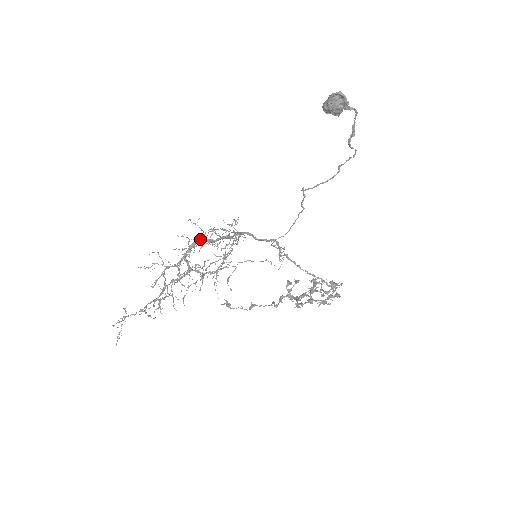
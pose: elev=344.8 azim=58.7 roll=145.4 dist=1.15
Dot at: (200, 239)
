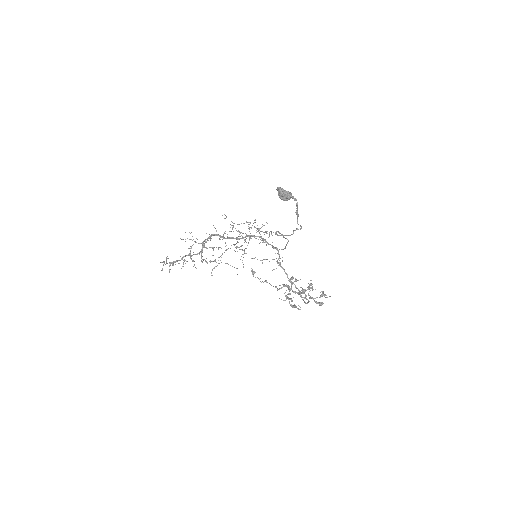
Dot at: (215, 234)
